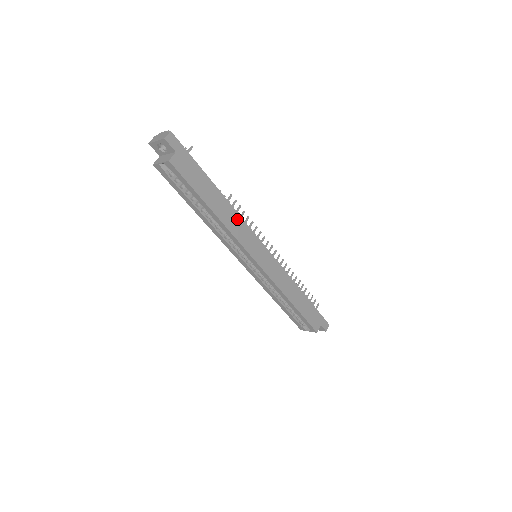
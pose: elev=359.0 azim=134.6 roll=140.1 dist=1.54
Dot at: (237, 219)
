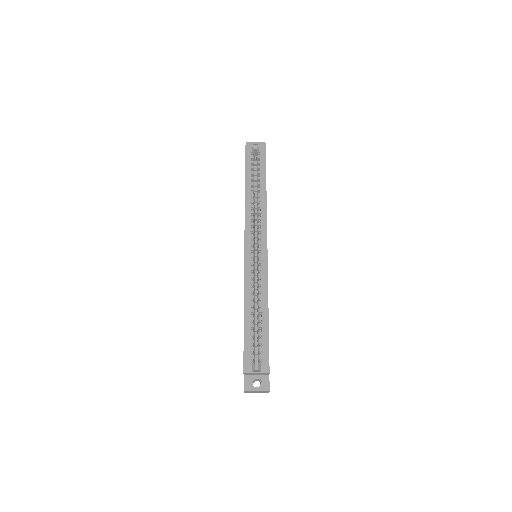
Dot at: occluded
